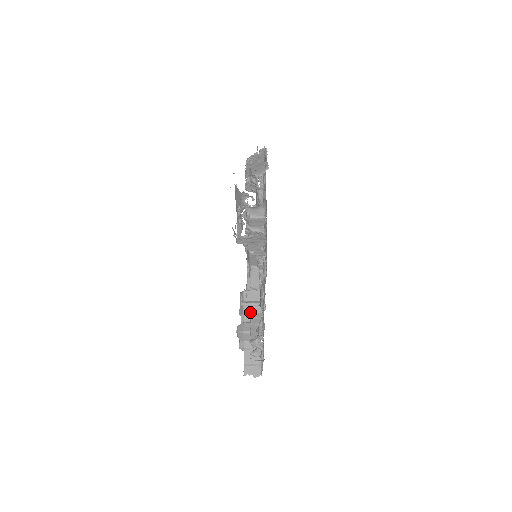
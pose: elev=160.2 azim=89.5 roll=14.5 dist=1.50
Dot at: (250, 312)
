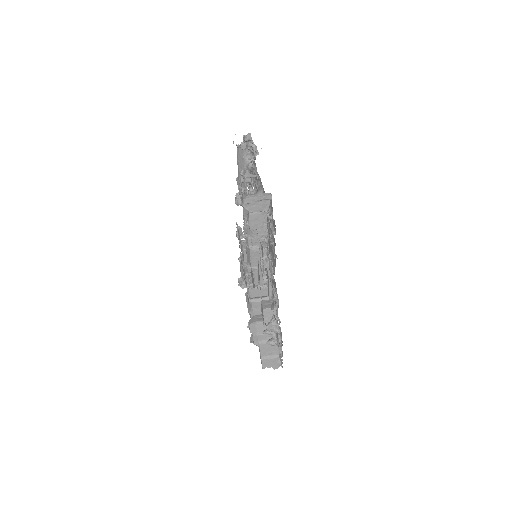
Dot at: (259, 306)
